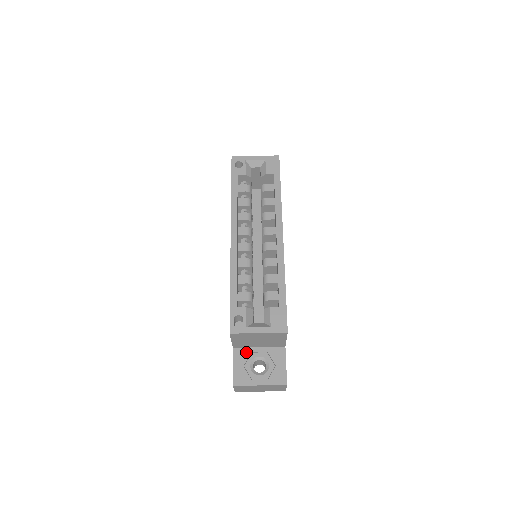
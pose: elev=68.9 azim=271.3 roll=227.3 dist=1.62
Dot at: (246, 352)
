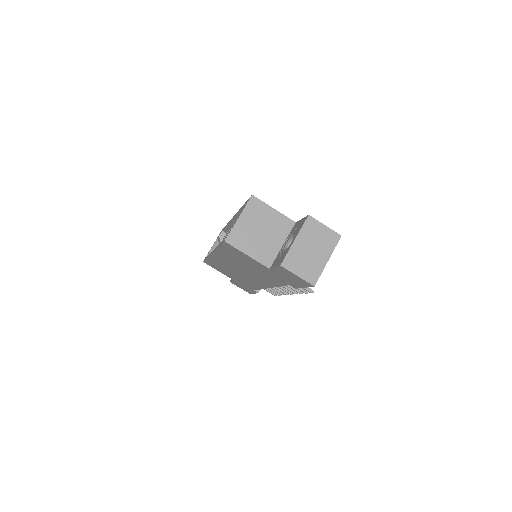
Dot at: (277, 257)
